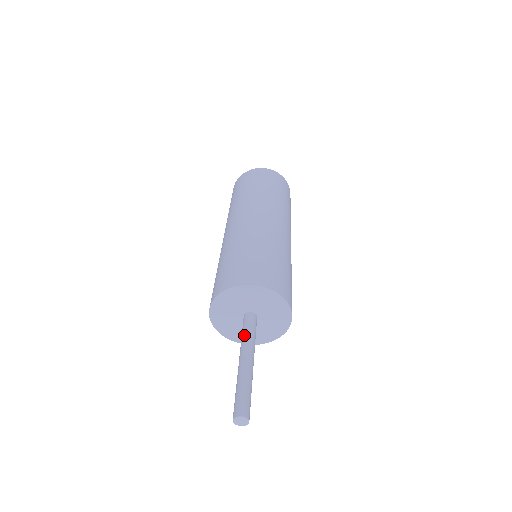
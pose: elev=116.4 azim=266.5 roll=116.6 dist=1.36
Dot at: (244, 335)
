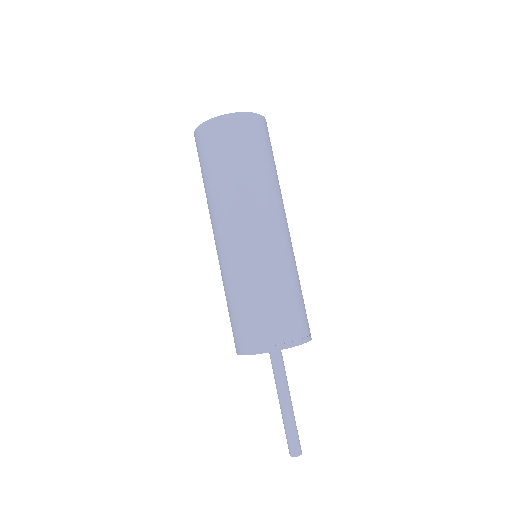
Dot at: (277, 376)
